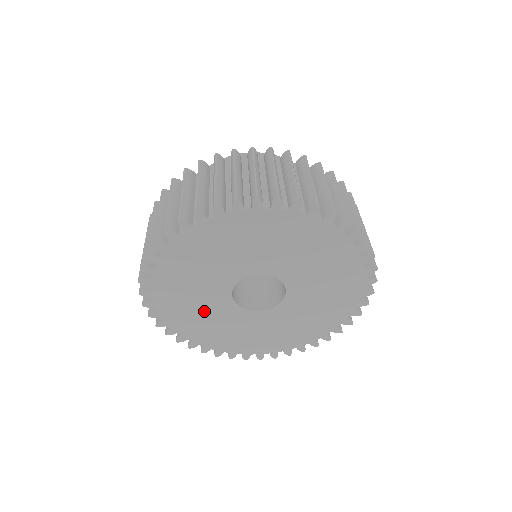
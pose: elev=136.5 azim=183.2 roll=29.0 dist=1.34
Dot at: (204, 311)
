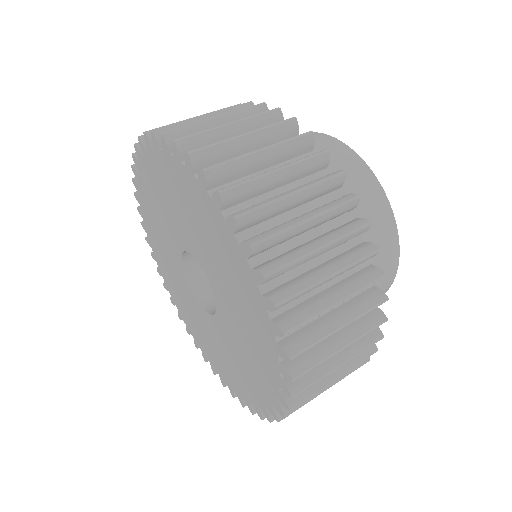
Dot at: (188, 304)
